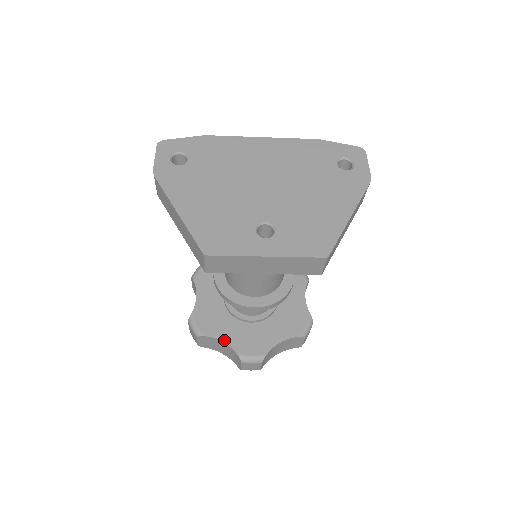
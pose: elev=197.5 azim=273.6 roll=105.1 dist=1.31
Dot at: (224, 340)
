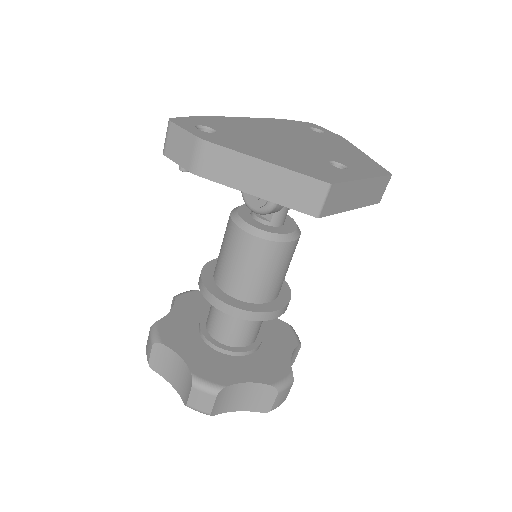
Dot at: (247, 380)
